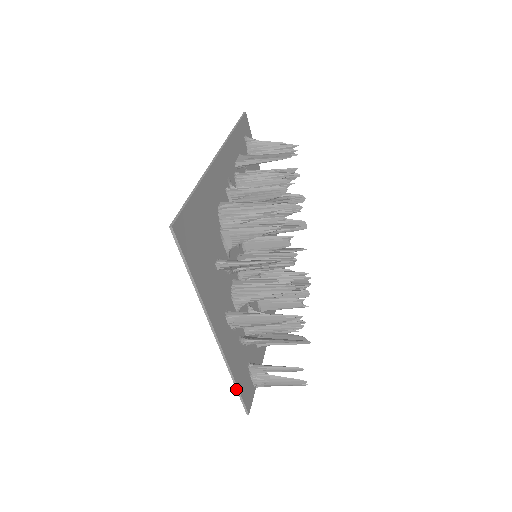
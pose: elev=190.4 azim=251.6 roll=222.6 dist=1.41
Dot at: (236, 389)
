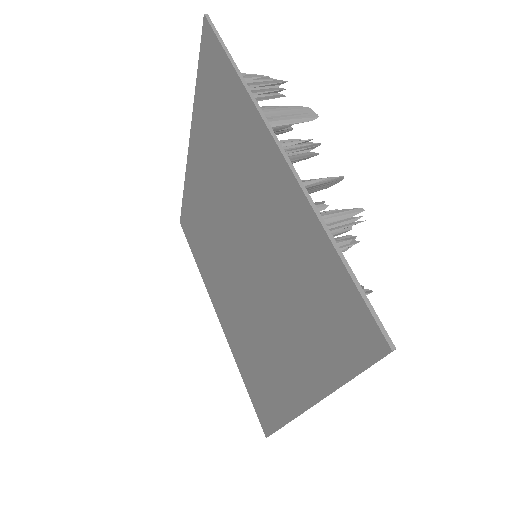
Dot at: (278, 429)
